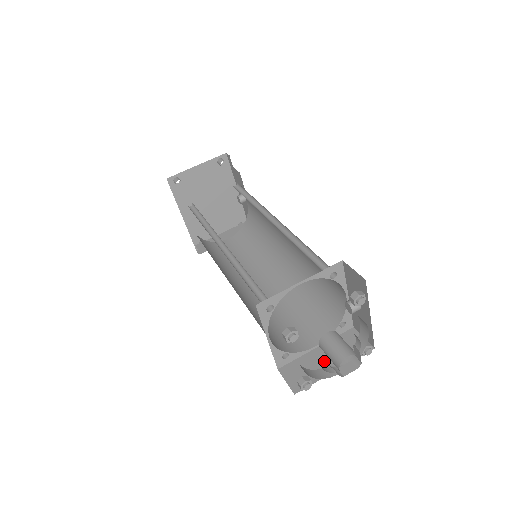
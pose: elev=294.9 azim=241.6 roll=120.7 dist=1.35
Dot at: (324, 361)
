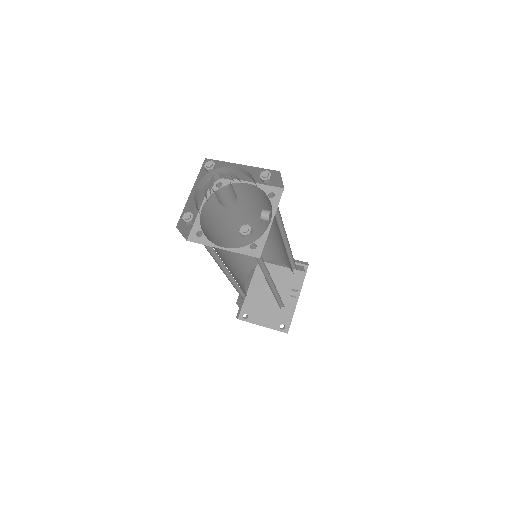
Dot at: occluded
